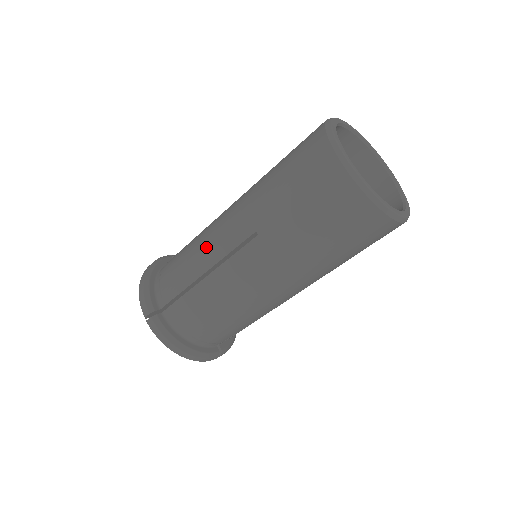
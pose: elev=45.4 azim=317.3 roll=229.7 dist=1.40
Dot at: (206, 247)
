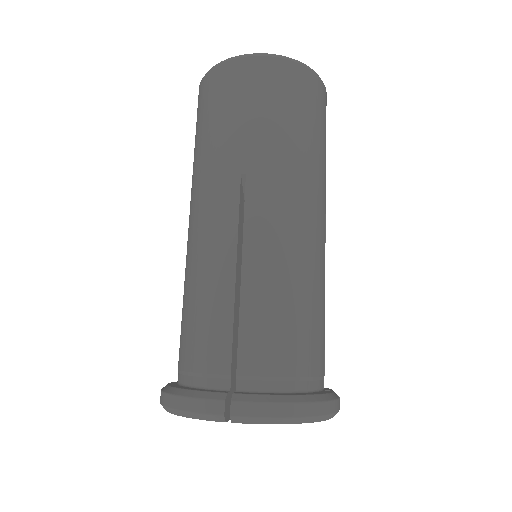
Dot at: (209, 258)
